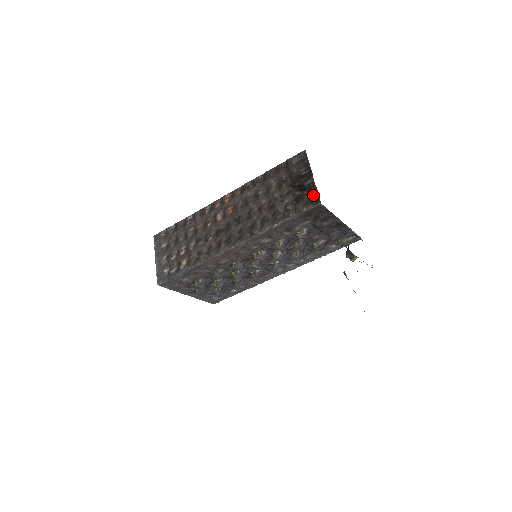
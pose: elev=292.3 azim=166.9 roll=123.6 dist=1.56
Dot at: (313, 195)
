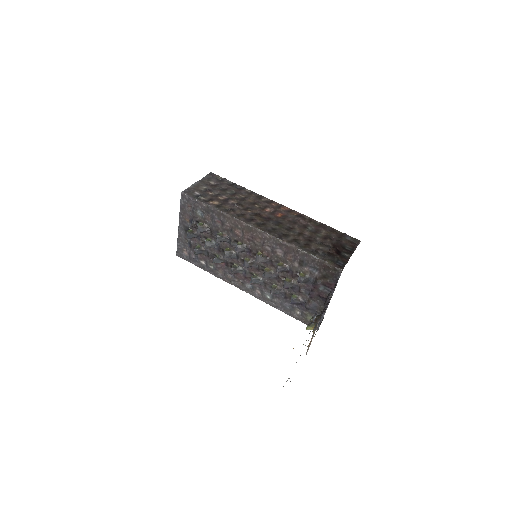
Dot at: (342, 262)
